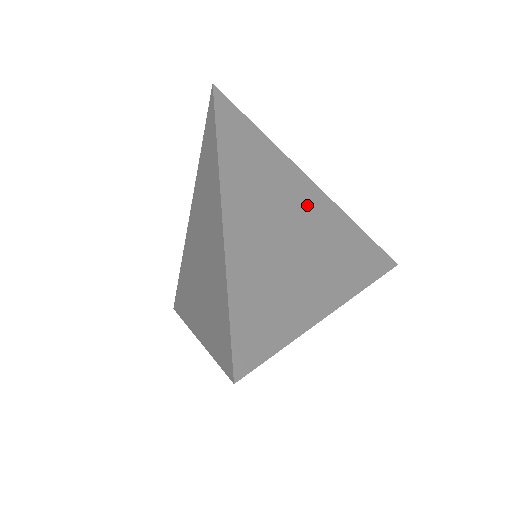
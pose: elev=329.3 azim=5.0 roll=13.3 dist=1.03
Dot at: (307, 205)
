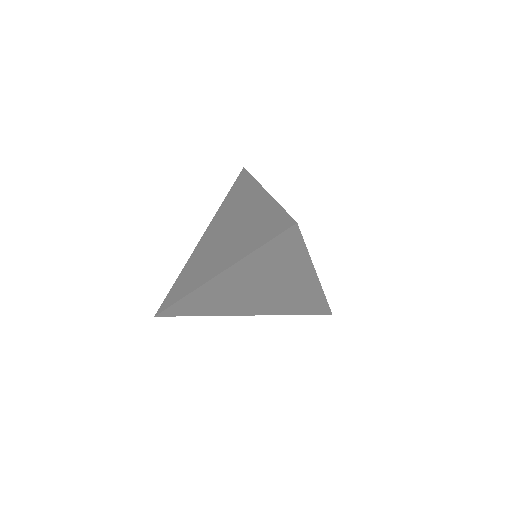
Dot at: (292, 285)
